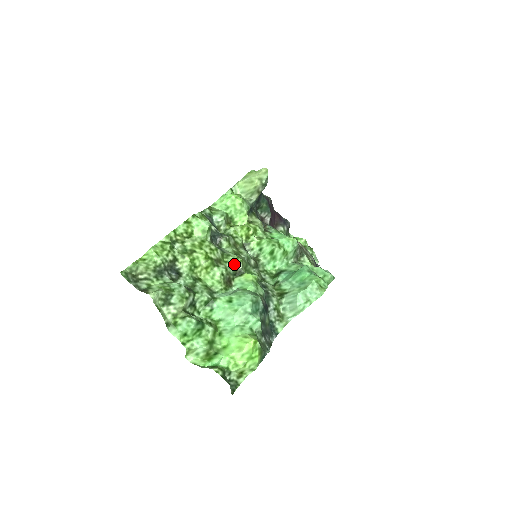
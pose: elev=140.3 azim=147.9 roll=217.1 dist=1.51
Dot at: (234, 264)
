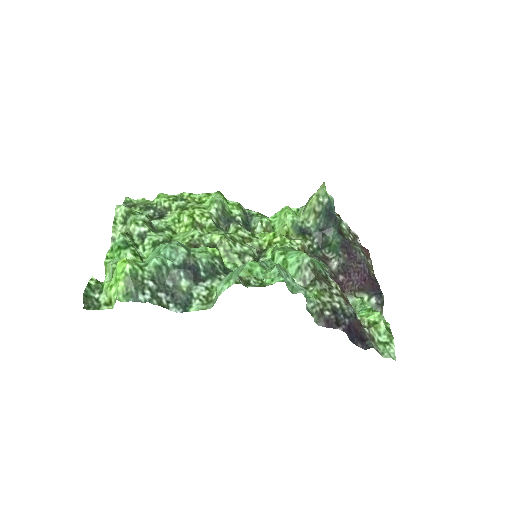
Dot at: (213, 237)
